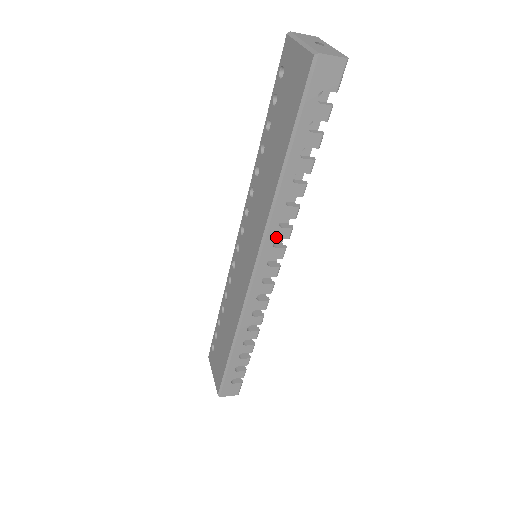
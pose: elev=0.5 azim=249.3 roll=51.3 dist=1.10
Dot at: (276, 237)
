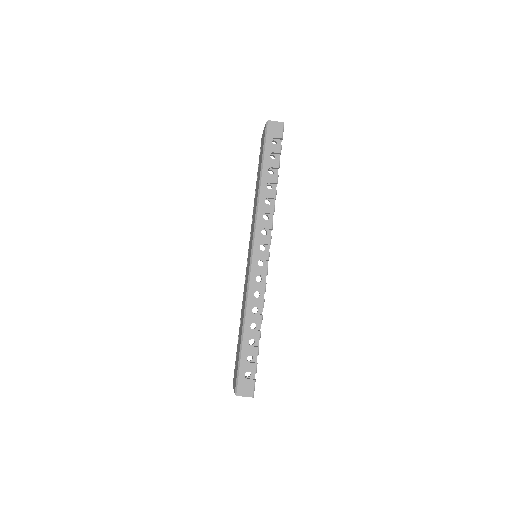
Dot at: (263, 227)
